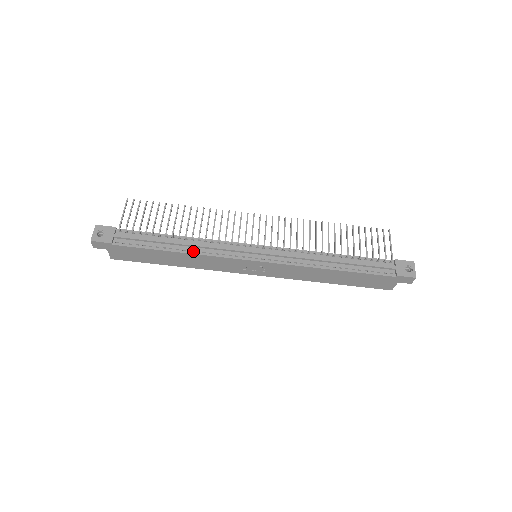
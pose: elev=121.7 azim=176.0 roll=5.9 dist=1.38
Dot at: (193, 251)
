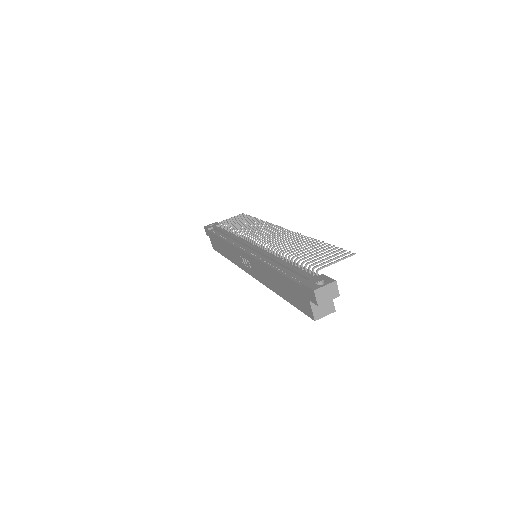
Dot at: (227, 239)
